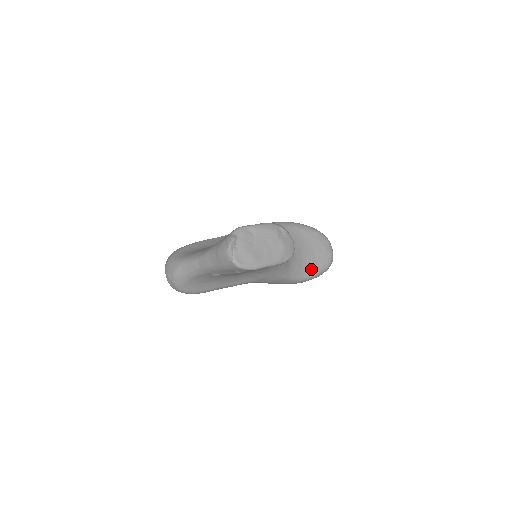
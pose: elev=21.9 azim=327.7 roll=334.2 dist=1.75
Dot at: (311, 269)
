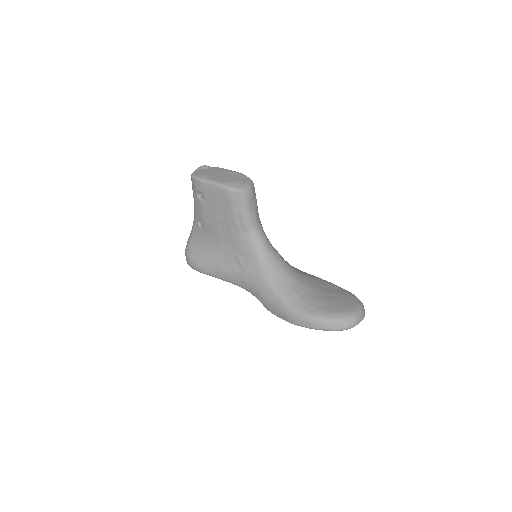
Dot at: (313, 307)
